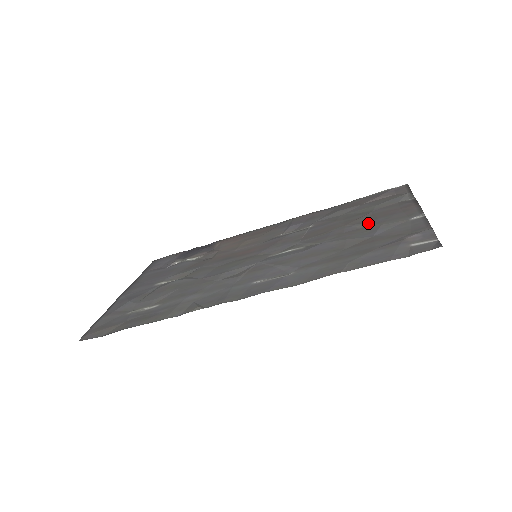
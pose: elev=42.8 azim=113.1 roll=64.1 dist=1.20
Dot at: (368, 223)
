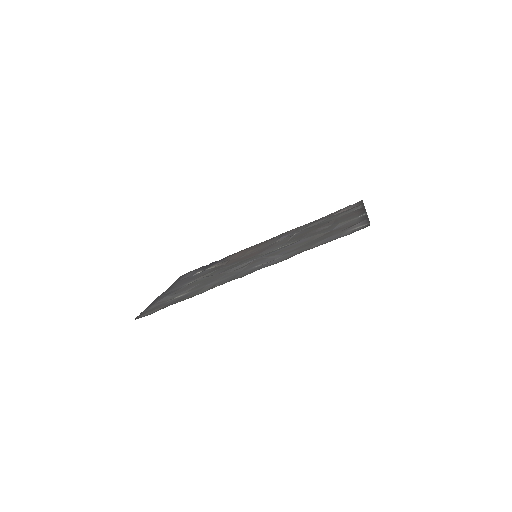
Dot at: (331, 224)
